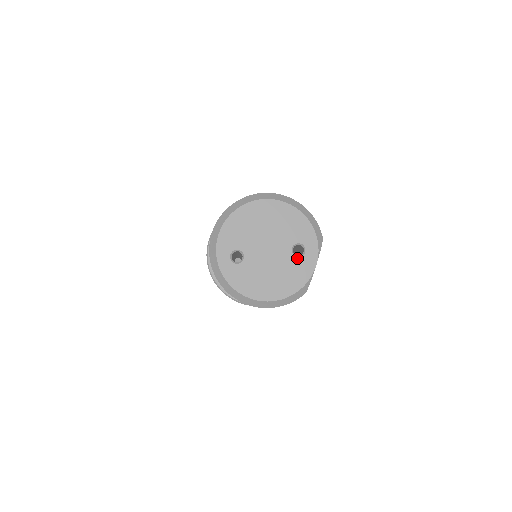
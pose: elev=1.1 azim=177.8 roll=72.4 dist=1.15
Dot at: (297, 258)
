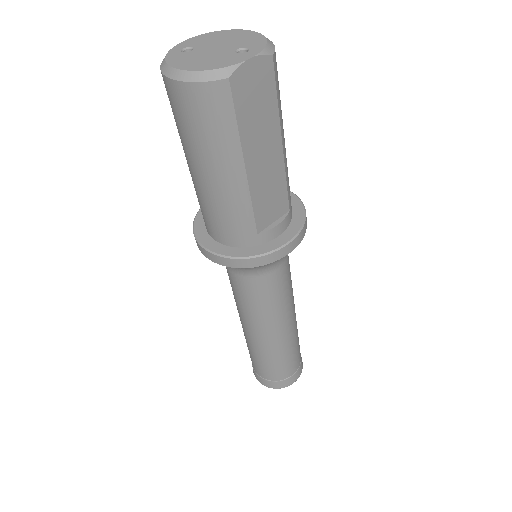
Dot at: (237, 54)
